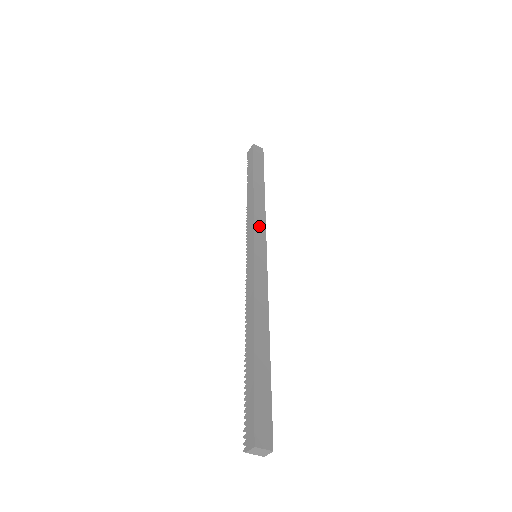
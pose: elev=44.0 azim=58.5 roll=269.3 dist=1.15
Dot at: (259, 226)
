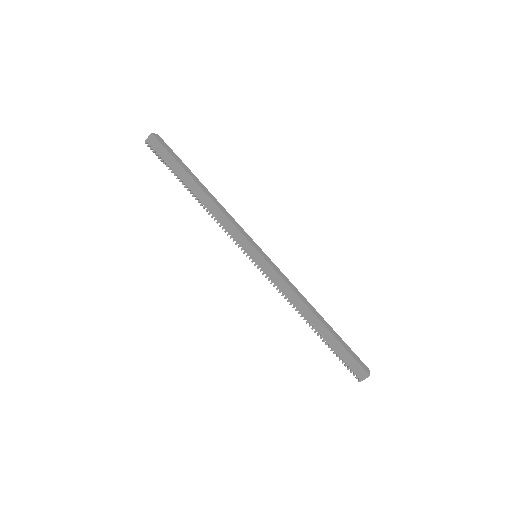
Dot at: (240, 229)
